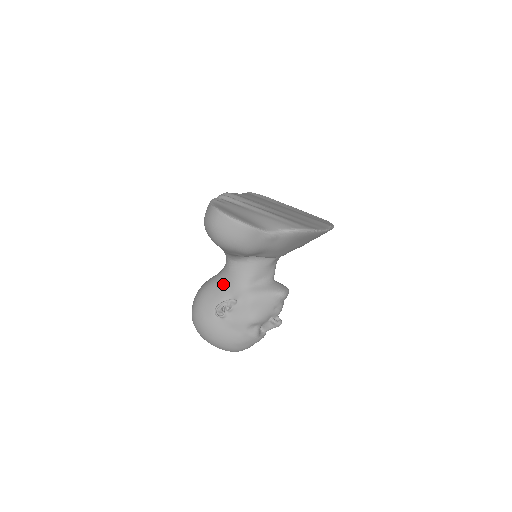
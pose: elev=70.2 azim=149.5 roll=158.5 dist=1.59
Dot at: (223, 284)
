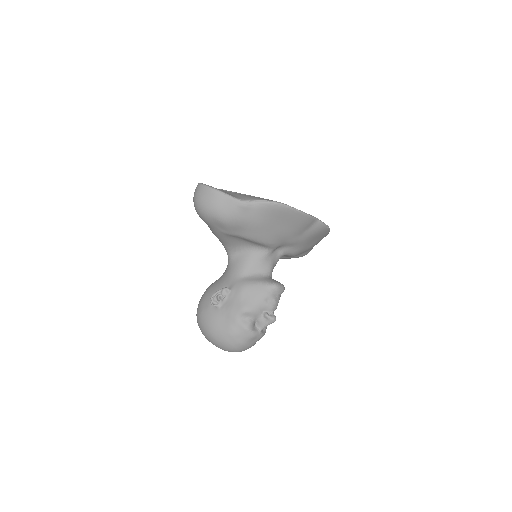
Dot at: (223, 278)
